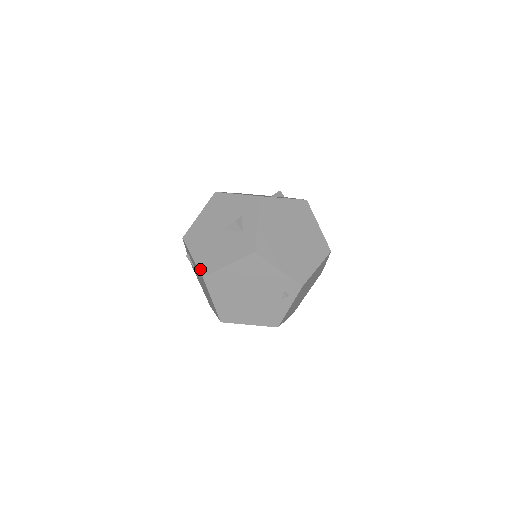
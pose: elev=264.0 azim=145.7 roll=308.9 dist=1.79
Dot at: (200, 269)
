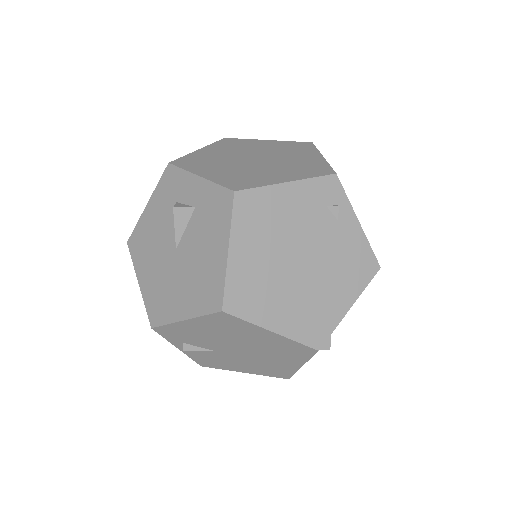
Dot at: (207, 311)
